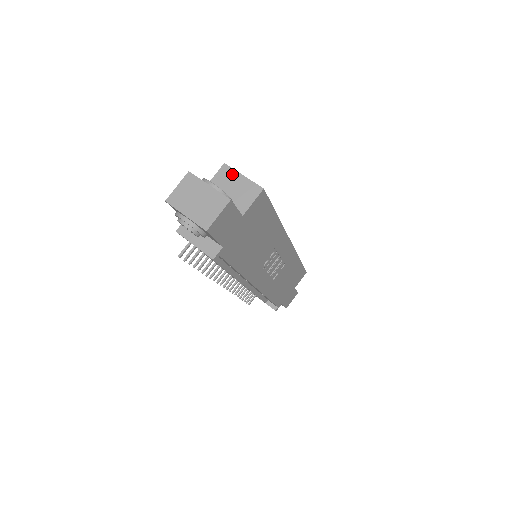
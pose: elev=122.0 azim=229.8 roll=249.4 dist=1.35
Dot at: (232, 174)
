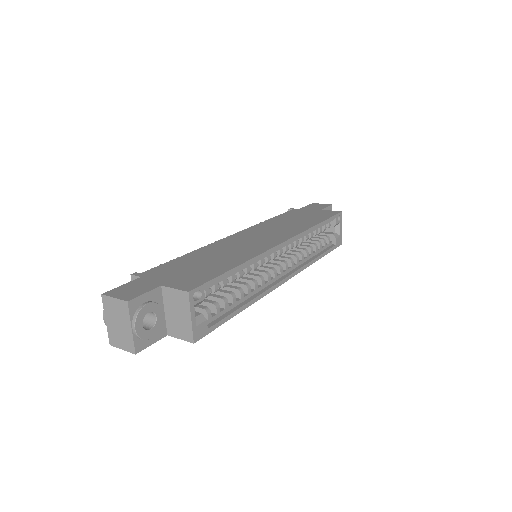
Dot at: (186, 306)
